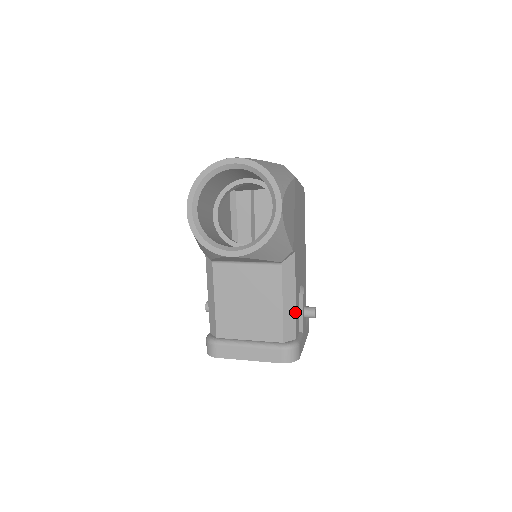
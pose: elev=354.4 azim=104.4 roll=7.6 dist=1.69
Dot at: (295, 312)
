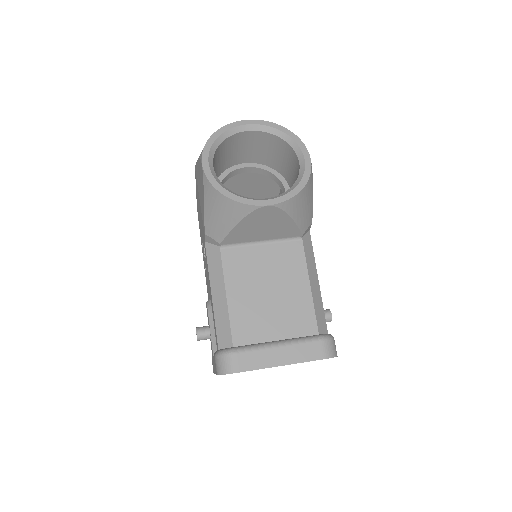
Dot at: (321, 299)
